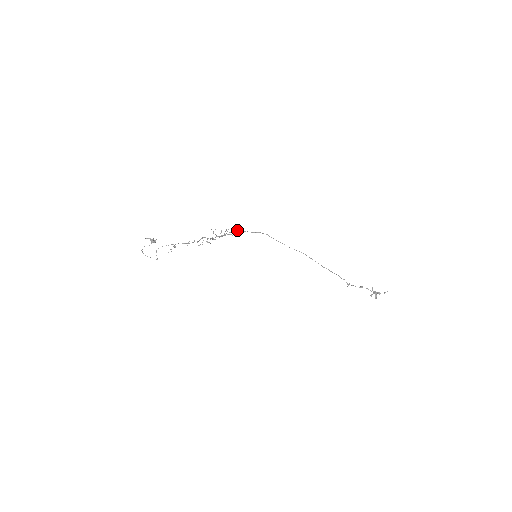
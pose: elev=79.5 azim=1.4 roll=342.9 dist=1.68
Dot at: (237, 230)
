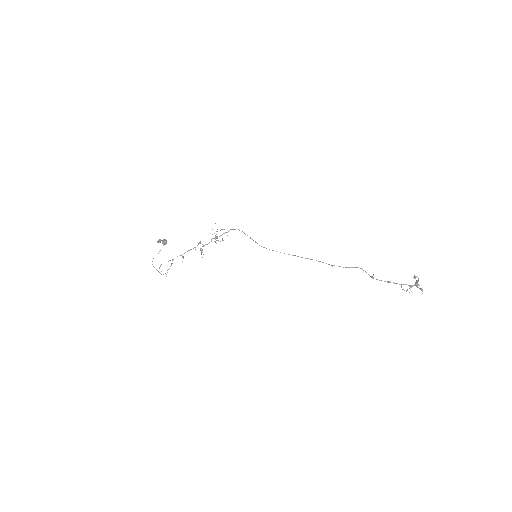
Dot at: (223, 240)
